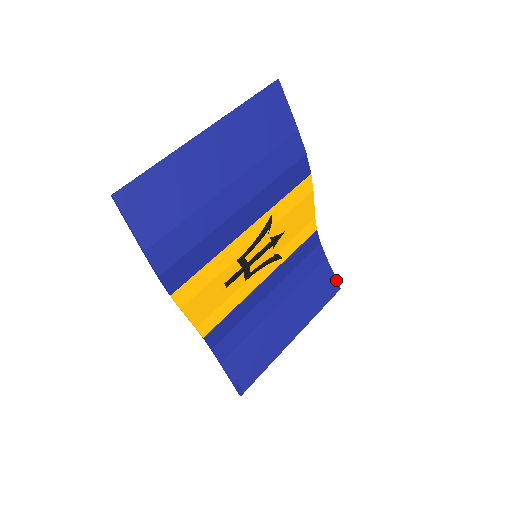
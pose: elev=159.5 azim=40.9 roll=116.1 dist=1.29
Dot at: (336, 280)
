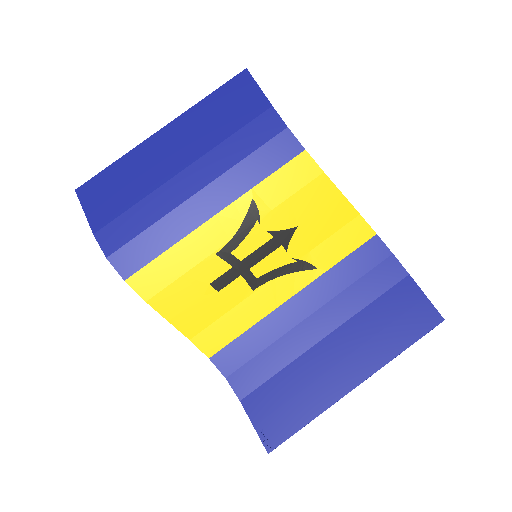
Dot at: (433, 307)
